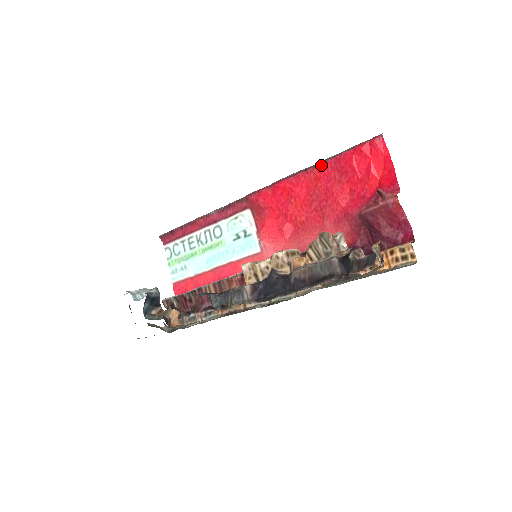
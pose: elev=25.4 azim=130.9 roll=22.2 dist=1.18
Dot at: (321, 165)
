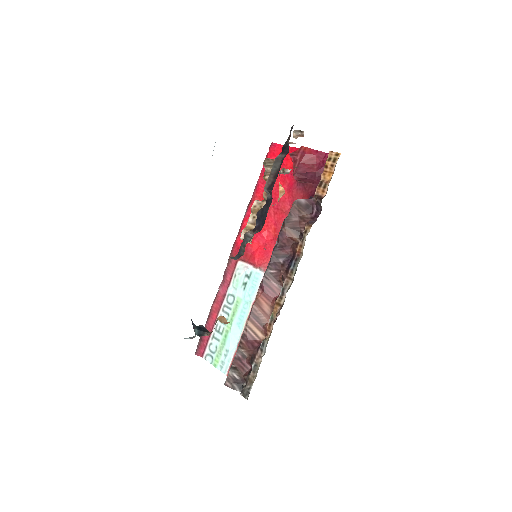
Dot at: (256, 189)
